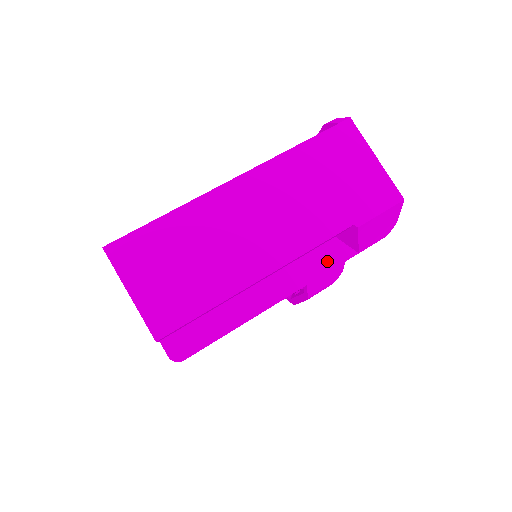
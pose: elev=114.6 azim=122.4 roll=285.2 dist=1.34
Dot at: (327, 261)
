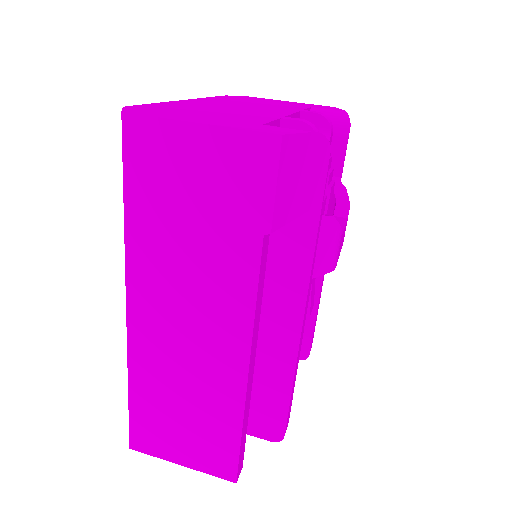
Dot at: (300, 247)
